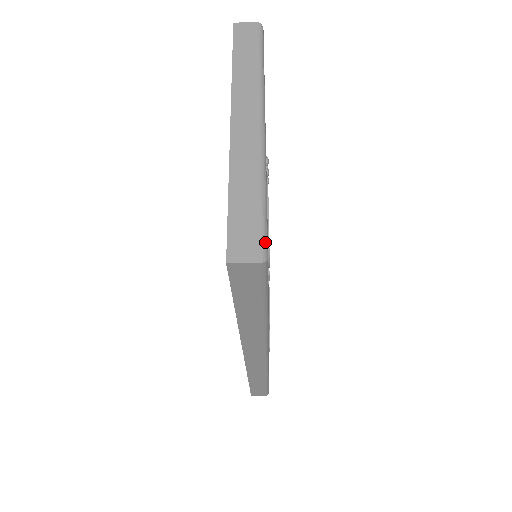
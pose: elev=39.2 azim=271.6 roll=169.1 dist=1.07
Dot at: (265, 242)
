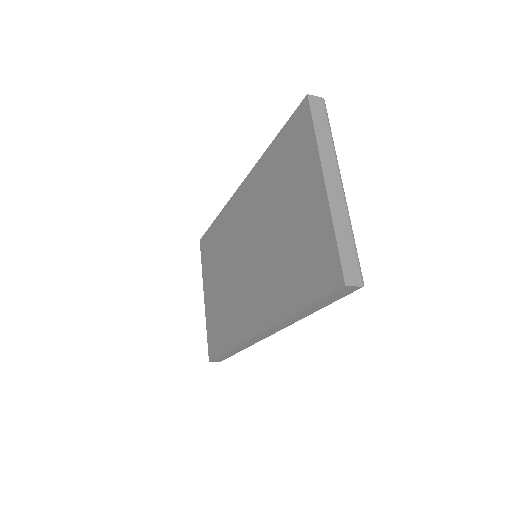
Dot at: occluded
